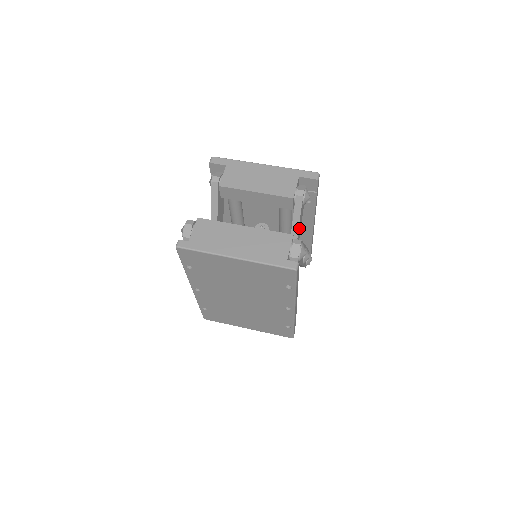
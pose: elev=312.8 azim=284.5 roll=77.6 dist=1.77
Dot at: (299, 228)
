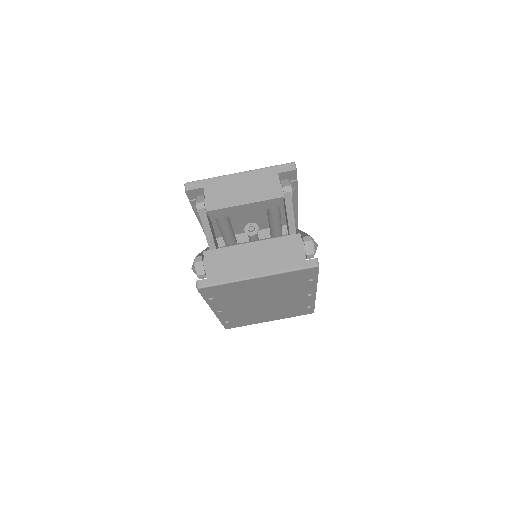
Dot at: occluded
